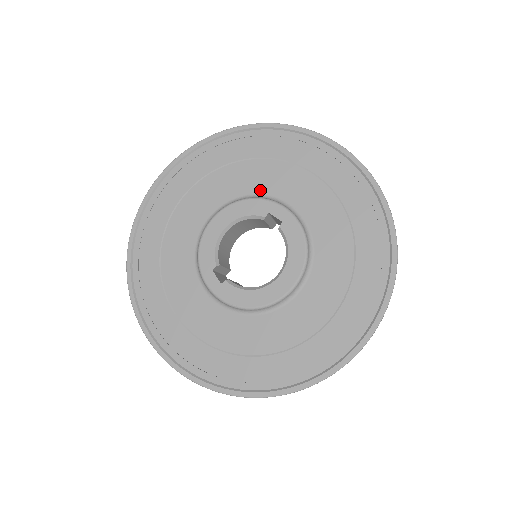
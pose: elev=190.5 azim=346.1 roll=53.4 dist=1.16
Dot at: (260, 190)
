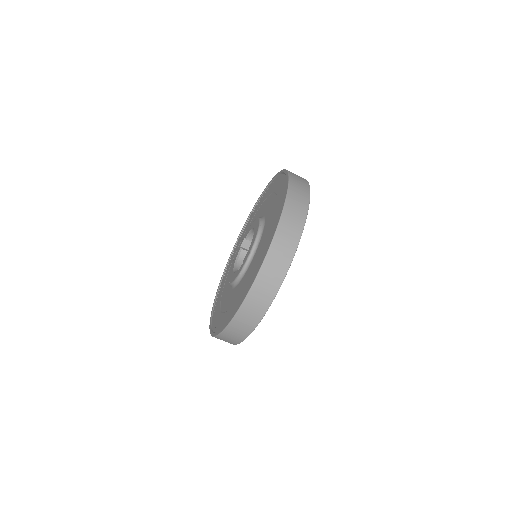
Dot at: occluded
